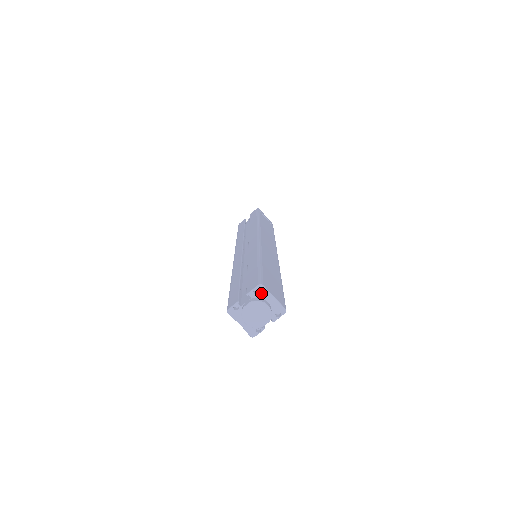
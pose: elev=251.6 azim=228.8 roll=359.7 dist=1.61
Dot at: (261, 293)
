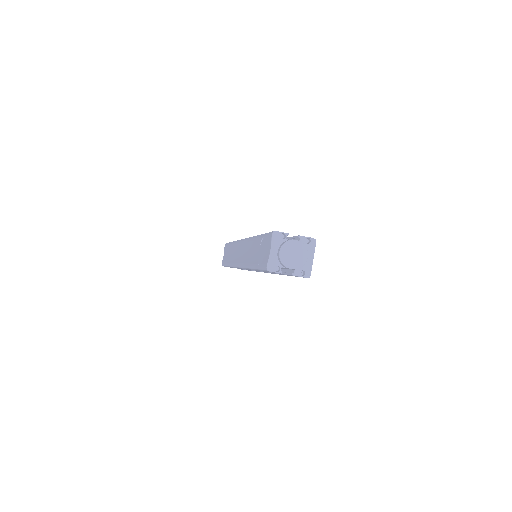
Dot at: (309, 245)
